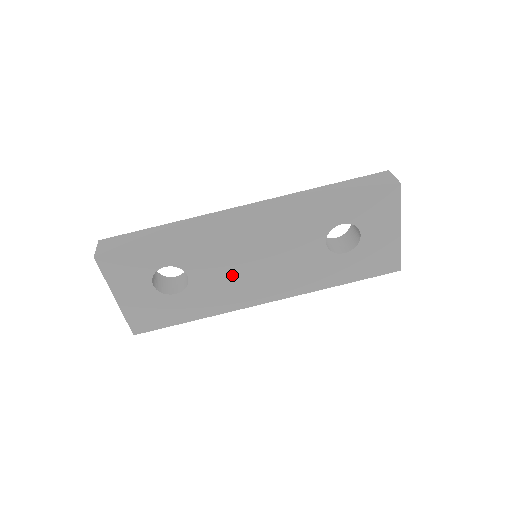
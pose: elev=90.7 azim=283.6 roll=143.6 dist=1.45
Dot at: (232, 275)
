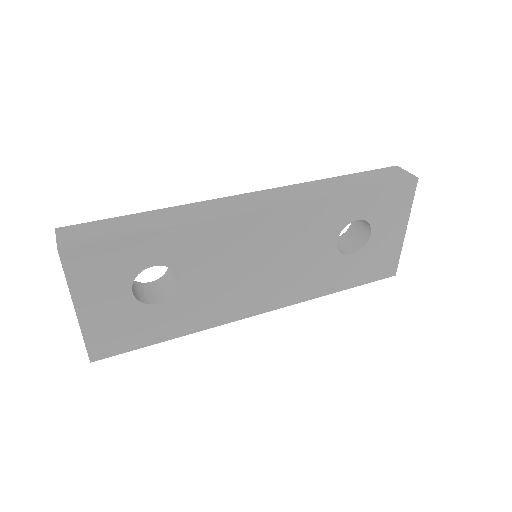
Dot at: (231, 278)
